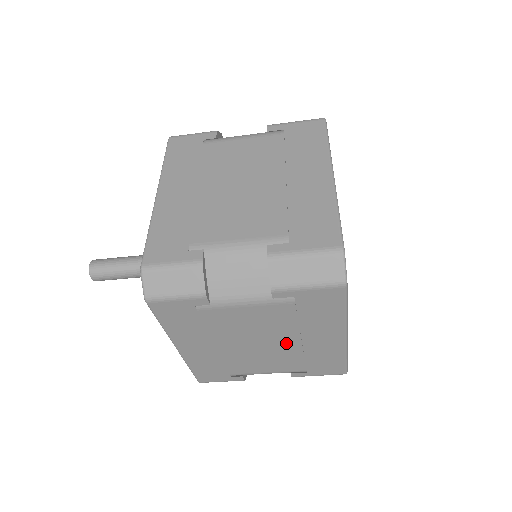
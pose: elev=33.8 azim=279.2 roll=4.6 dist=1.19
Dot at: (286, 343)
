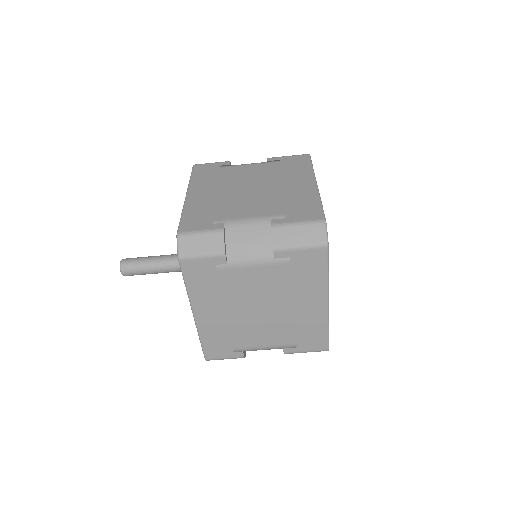
Dot at: (281, 309)
